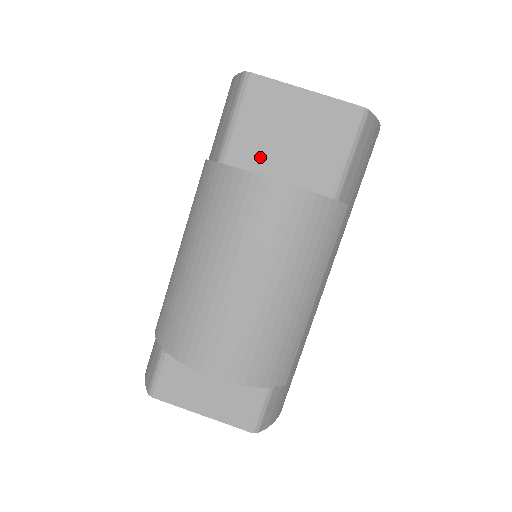
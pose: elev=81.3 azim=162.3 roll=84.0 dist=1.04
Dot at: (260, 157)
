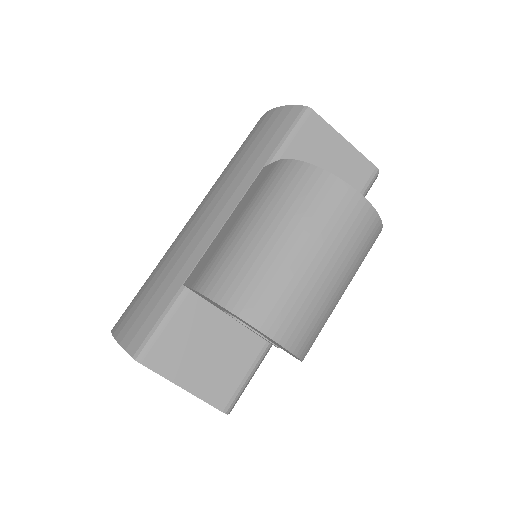
Dot at: occluded
